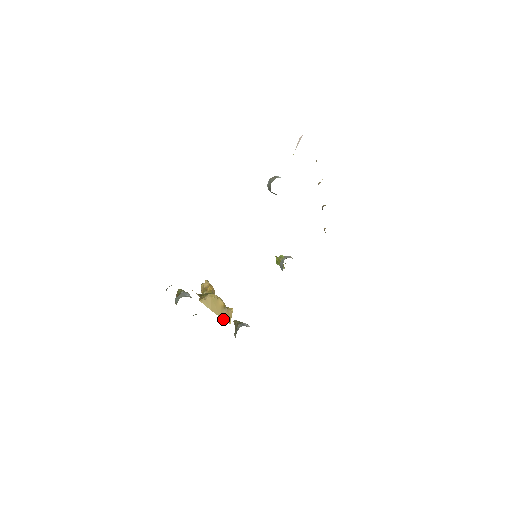
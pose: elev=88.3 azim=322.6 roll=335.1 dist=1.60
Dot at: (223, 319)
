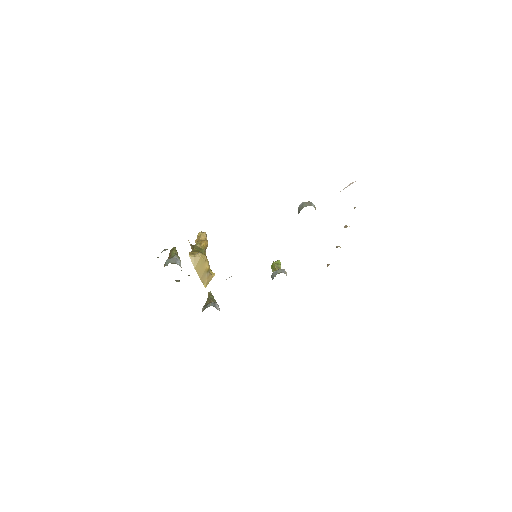
Dot at: (201, 281)
